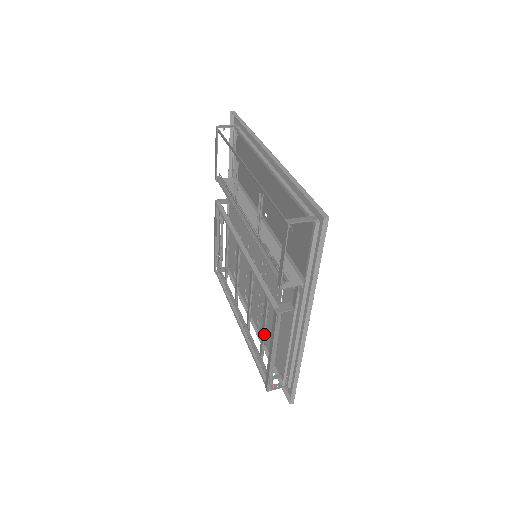
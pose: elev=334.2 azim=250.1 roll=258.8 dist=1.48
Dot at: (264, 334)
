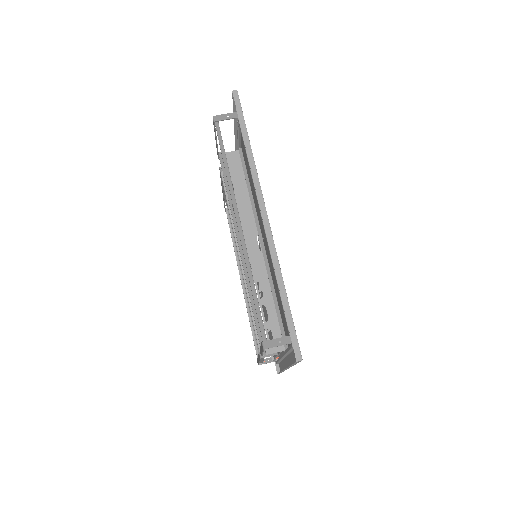
Dot at: occluded
